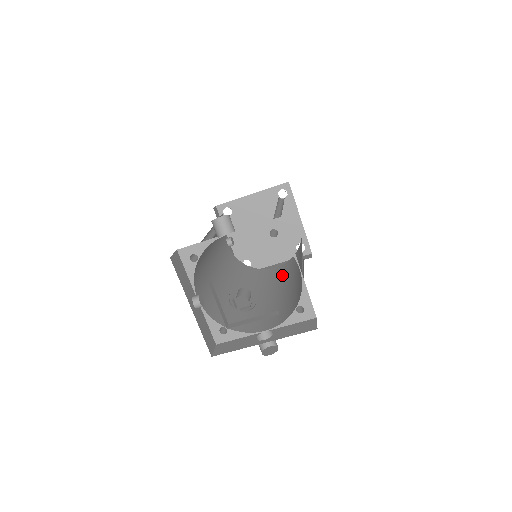
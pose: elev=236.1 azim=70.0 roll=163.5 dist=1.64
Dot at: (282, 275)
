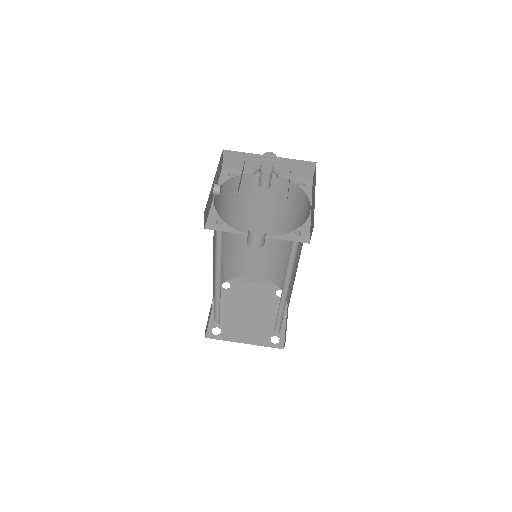
Dot at: occluded
